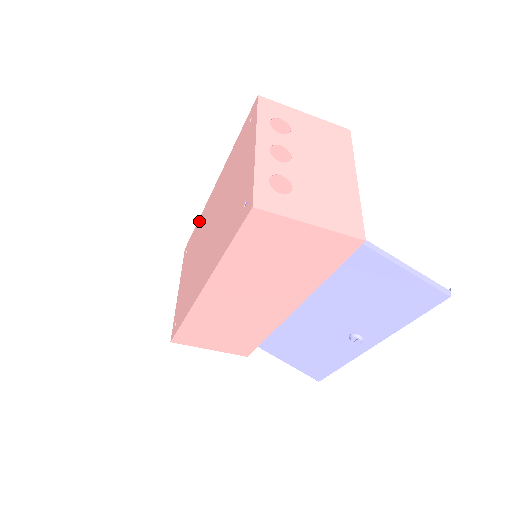
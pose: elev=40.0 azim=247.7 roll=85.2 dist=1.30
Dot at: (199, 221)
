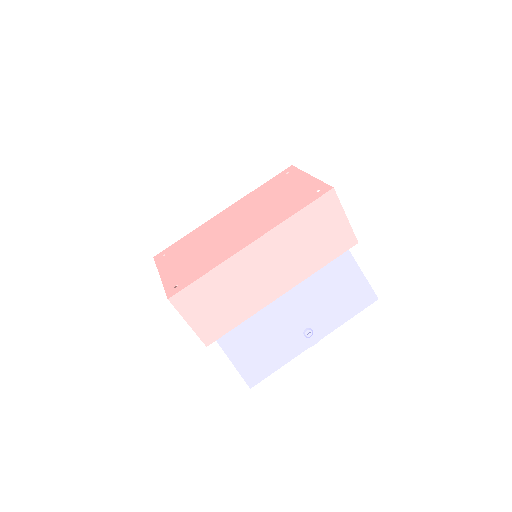
Dot at: (194, 232)
